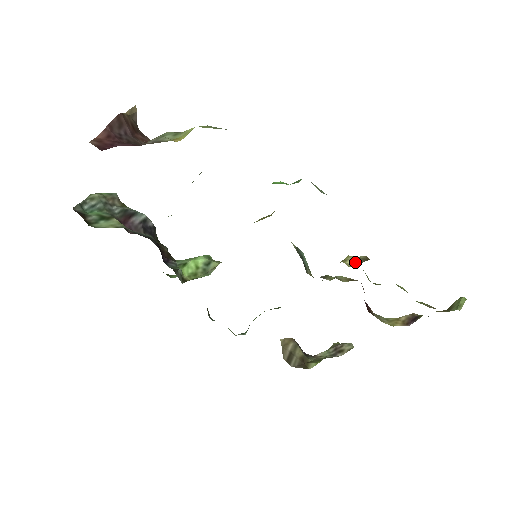
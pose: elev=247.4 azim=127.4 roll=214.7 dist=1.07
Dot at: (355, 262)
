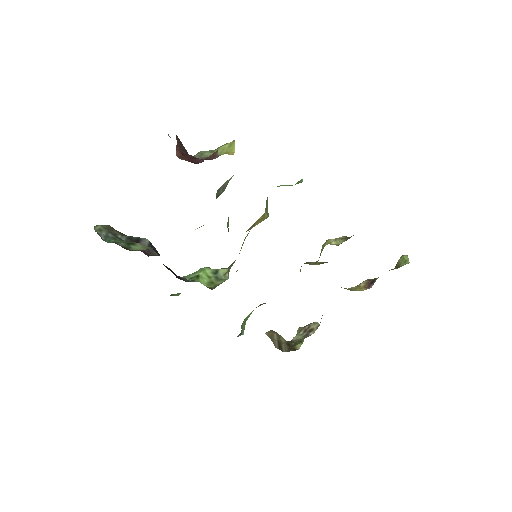
Dot at: (339, 242)
